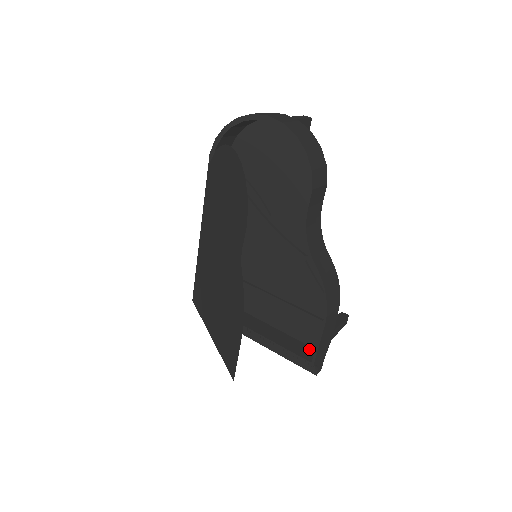
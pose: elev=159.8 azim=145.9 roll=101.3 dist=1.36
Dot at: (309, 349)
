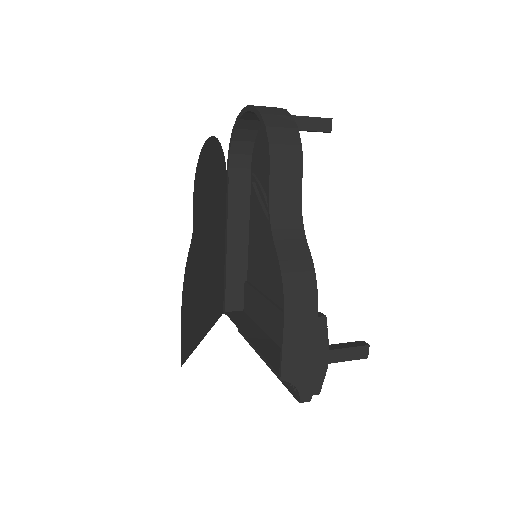
Dot at: occluded
